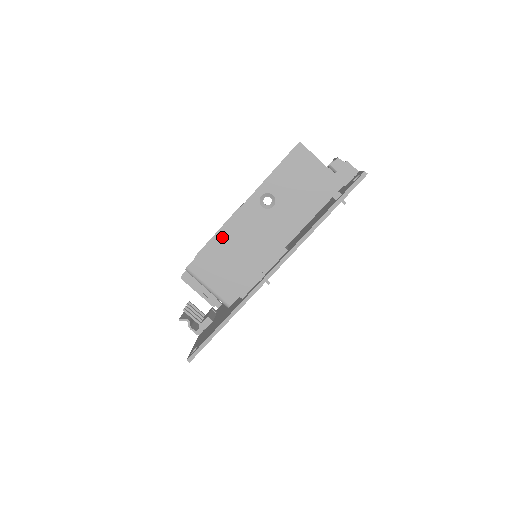
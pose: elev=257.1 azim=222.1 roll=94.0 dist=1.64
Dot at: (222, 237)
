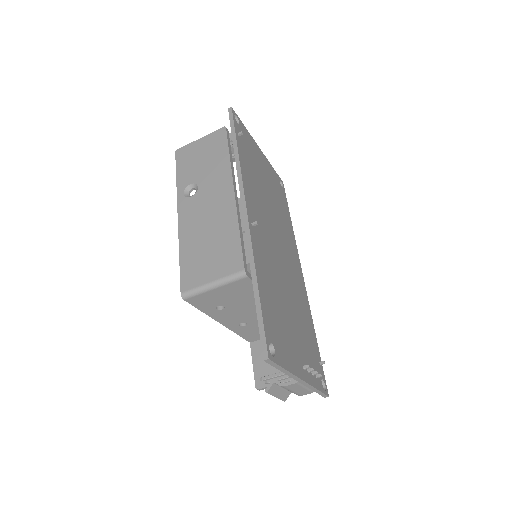
Dot at: (185, 243)
